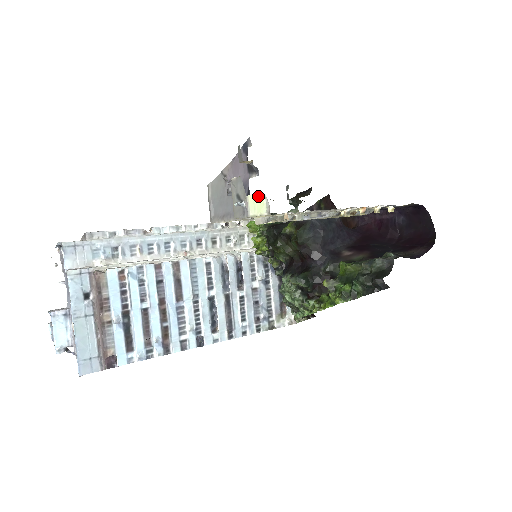
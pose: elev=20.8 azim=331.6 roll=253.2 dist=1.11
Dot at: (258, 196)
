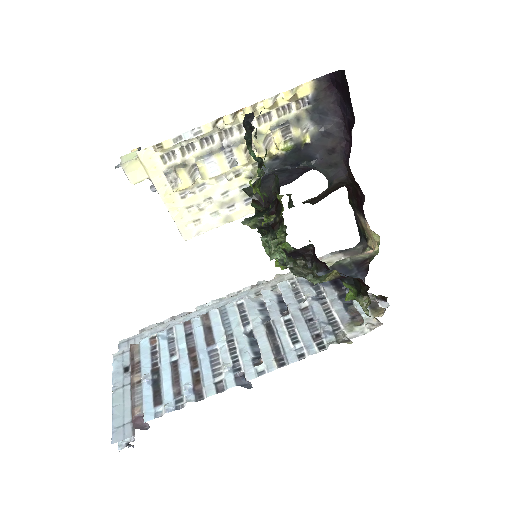
Dot at: (131, 153)
